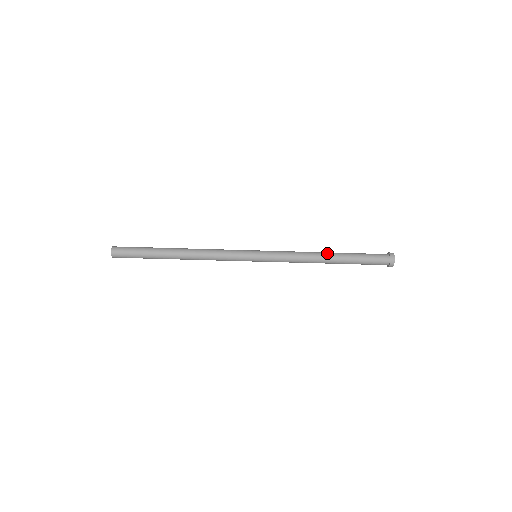
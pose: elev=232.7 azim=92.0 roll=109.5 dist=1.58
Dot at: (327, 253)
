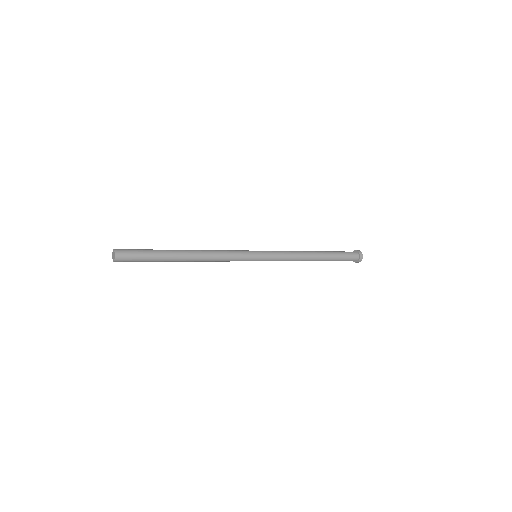
Dot at: (315, 253)
